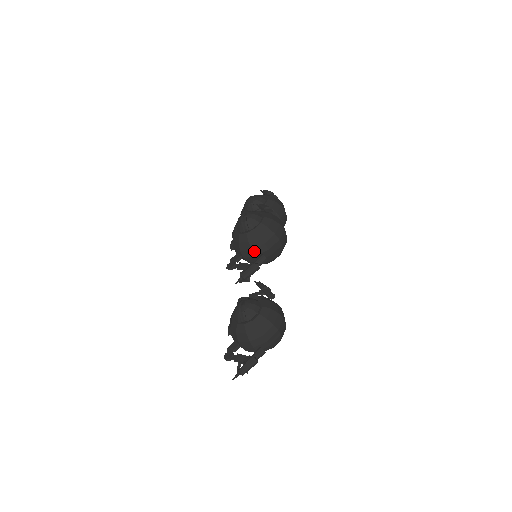
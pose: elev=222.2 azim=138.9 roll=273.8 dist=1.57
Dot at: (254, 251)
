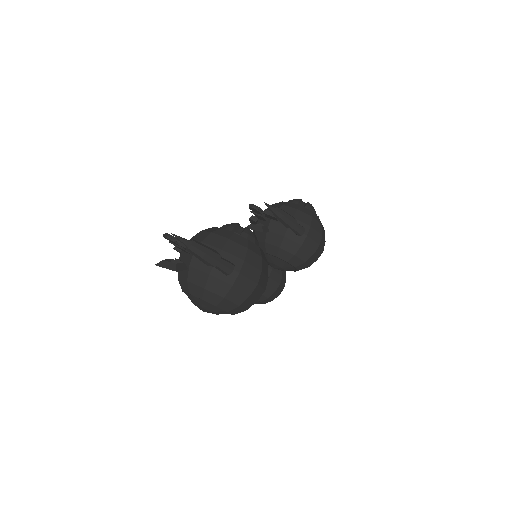
Dot at: occluded
